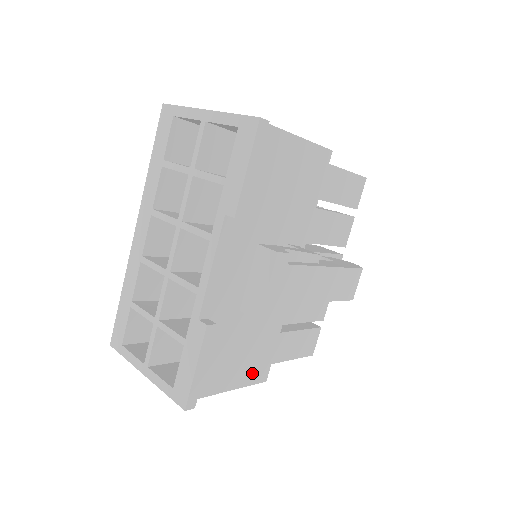
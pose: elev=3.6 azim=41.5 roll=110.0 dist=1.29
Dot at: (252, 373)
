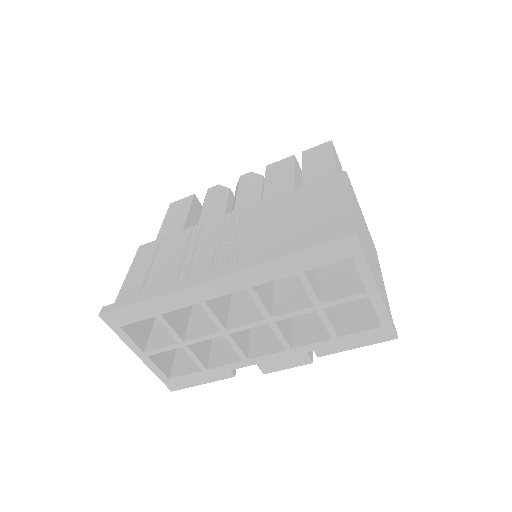
Dot at: occluded
